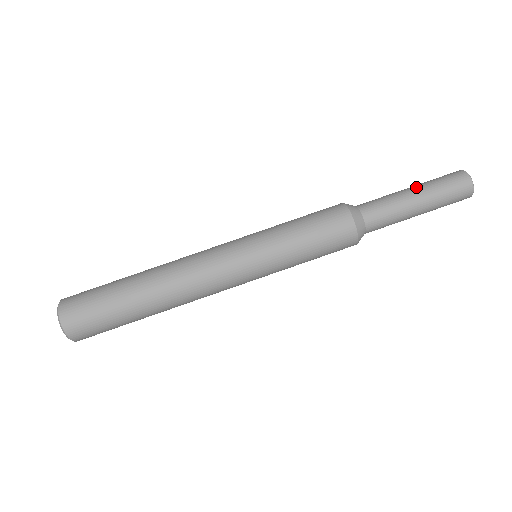
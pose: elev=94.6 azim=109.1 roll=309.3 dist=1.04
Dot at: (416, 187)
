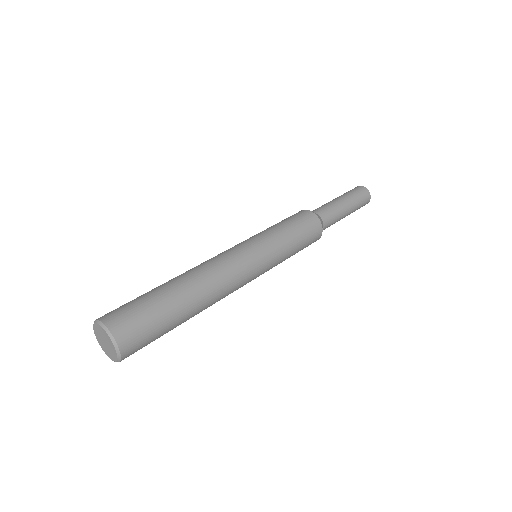
Dot at: occluded
